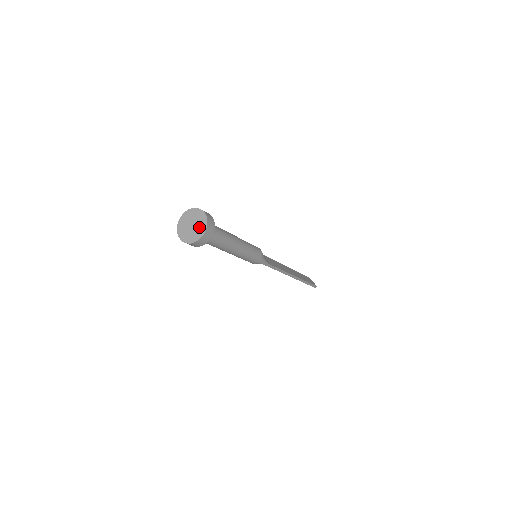
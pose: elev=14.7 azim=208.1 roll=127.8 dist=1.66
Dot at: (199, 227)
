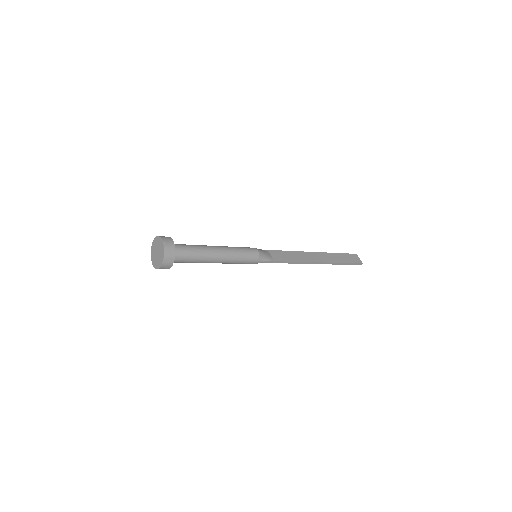
Dot at: (160, 255)
